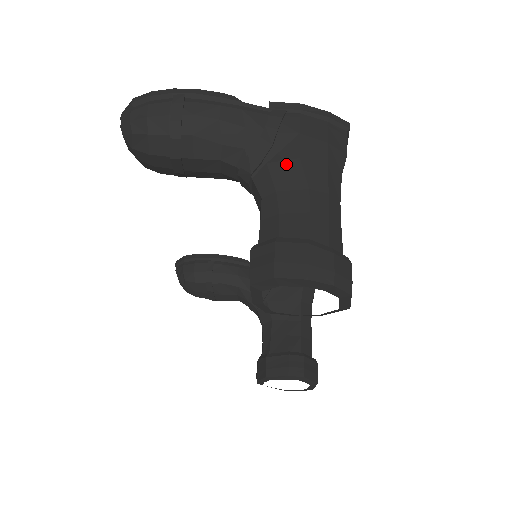
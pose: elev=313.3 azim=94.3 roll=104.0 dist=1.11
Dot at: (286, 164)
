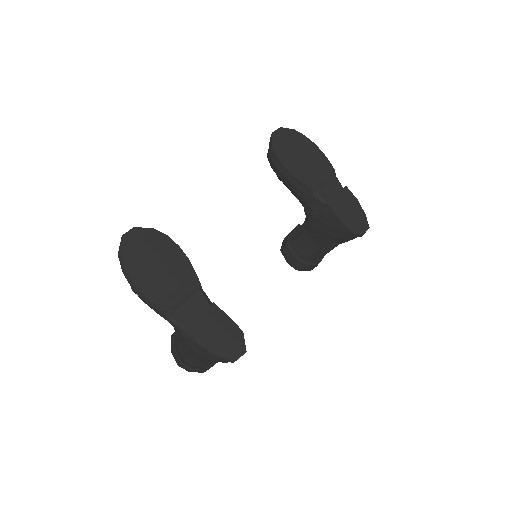
Dot at: (186, 344)
